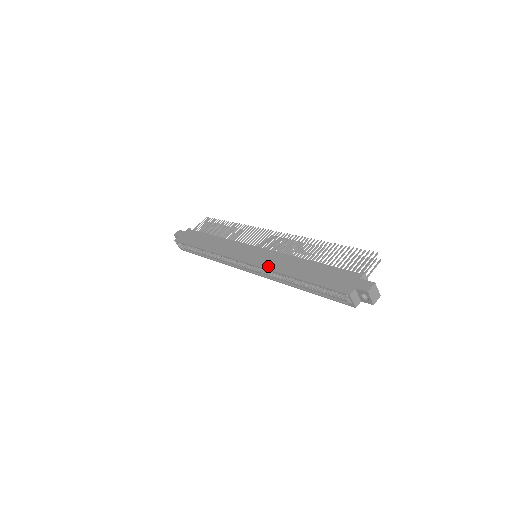
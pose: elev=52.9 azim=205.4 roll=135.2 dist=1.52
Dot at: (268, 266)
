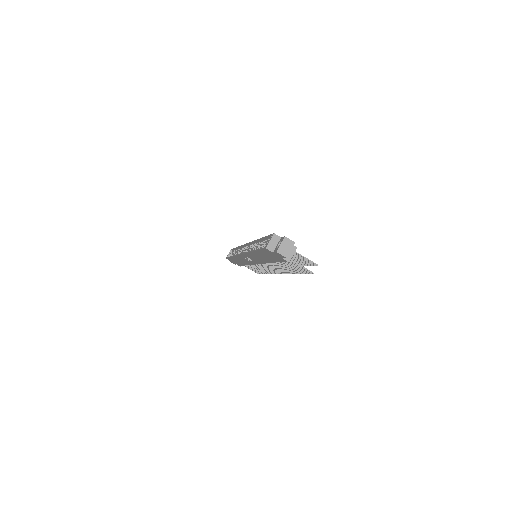
Dot at: occluded
